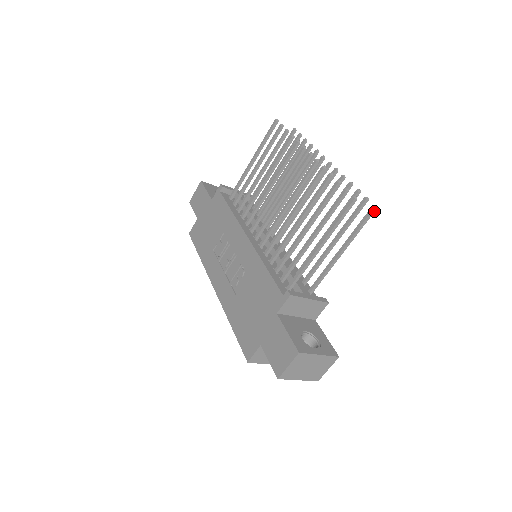
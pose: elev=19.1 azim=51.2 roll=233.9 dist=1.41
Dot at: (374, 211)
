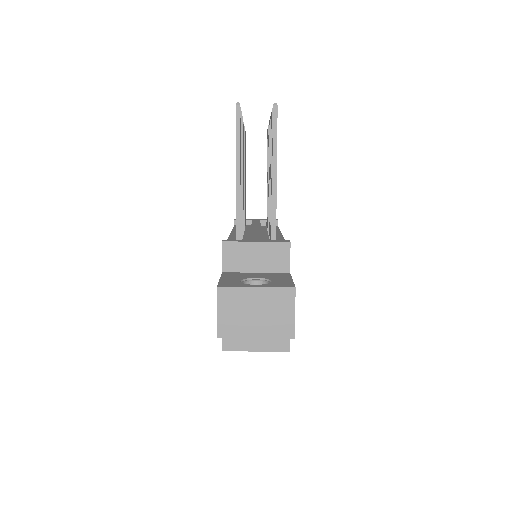
Dot at: (276, 110)
